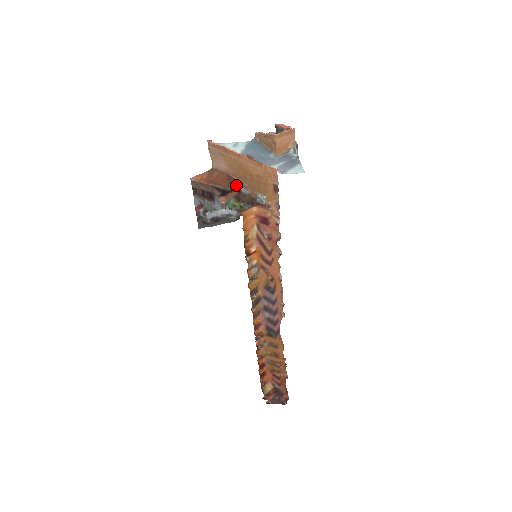
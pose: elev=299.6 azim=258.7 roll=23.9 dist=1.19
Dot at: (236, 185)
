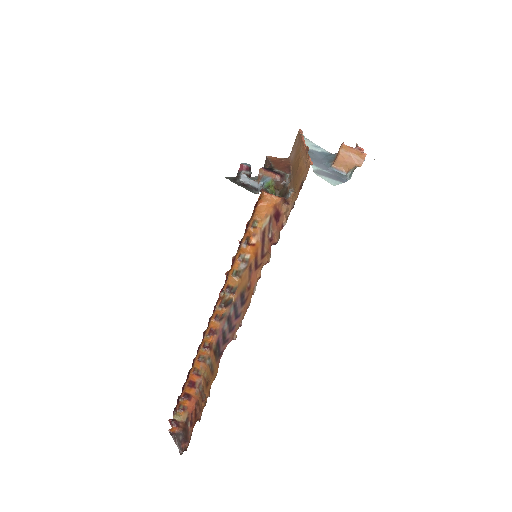
Dot at: (286, 175)
